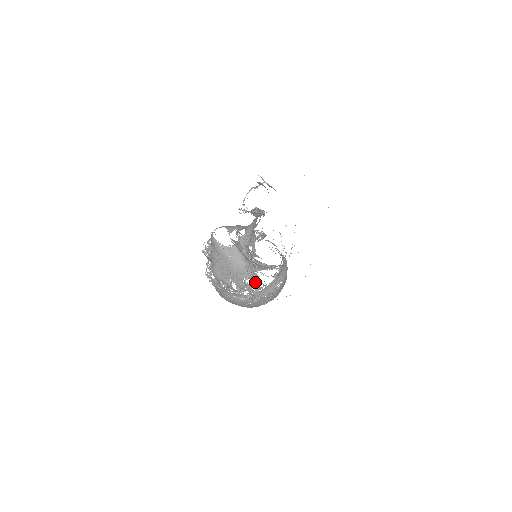
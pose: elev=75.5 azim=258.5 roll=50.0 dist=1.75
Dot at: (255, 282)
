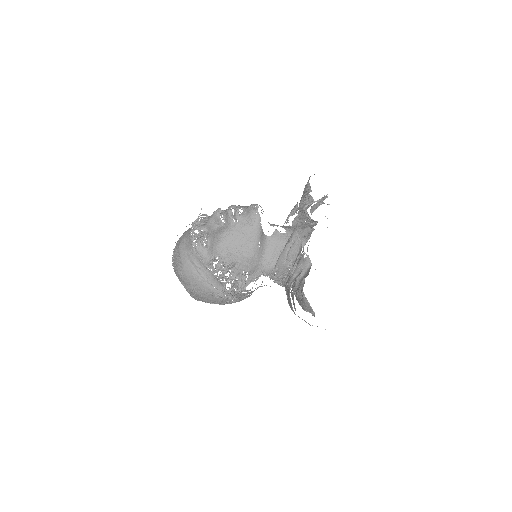
Dot at: (248, 282)
